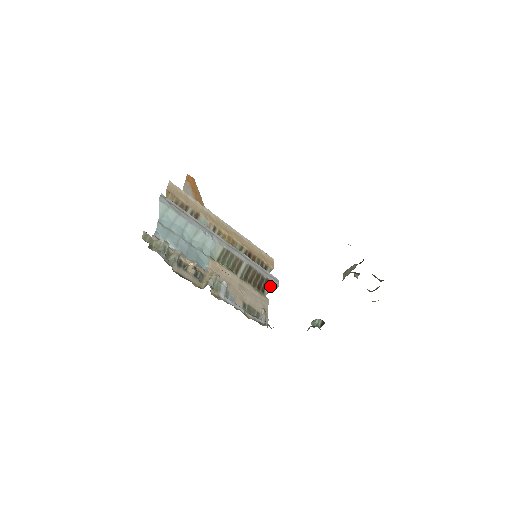
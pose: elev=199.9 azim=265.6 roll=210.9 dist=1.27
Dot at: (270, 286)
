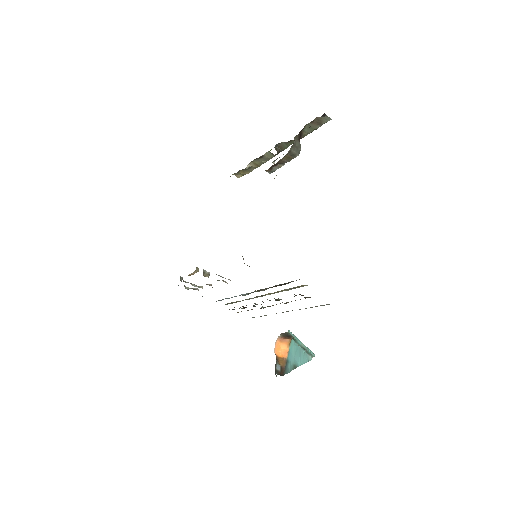
Dot at: occluded
